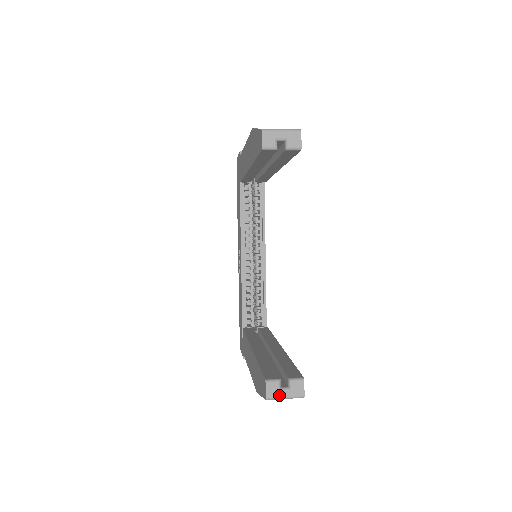
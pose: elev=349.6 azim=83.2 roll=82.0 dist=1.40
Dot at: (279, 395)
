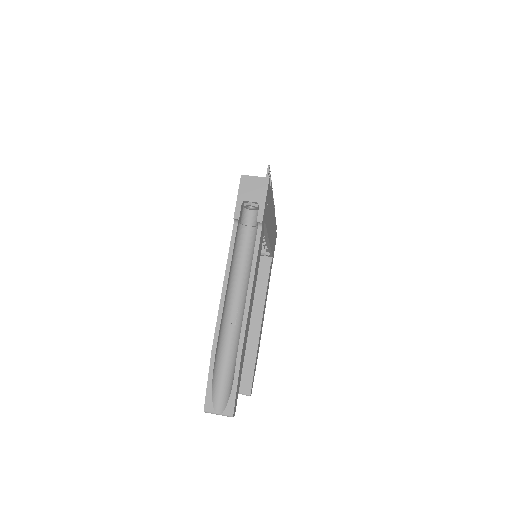
Dot at: occluded
